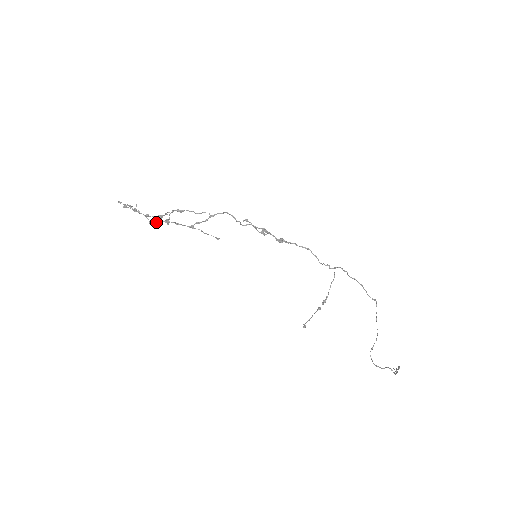
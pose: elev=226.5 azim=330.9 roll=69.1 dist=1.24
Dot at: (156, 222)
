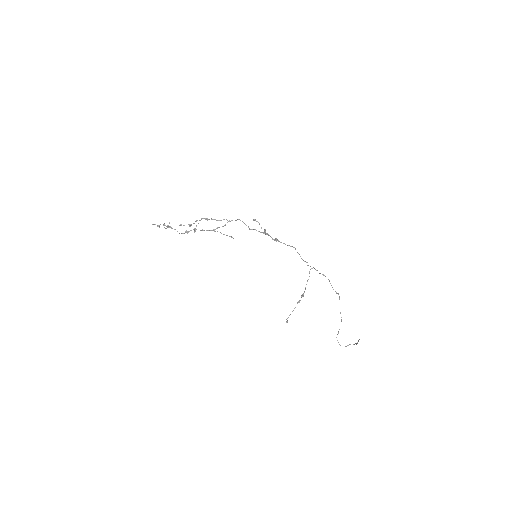
Dot at: (185, 231)
